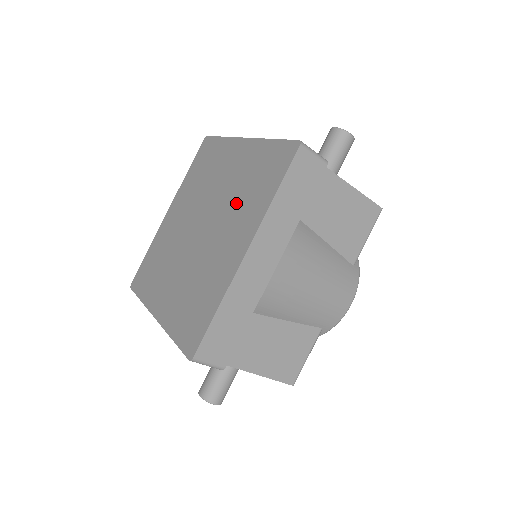
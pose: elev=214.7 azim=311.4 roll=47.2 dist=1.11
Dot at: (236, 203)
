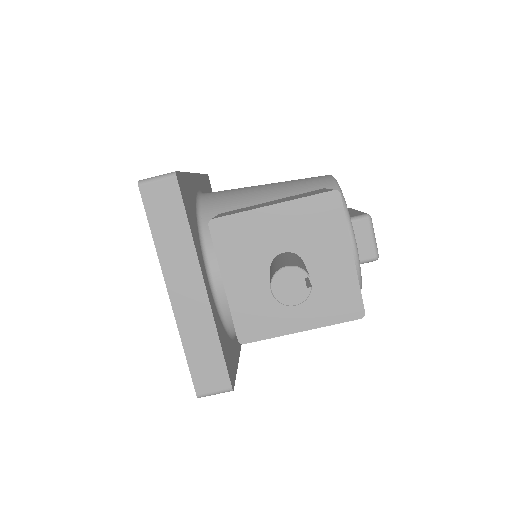
Dot at: occluded
